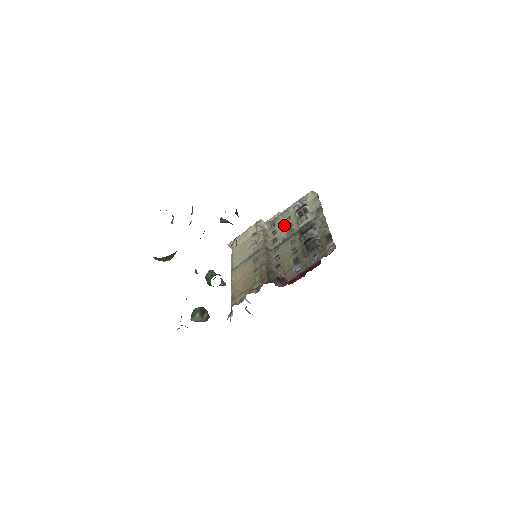
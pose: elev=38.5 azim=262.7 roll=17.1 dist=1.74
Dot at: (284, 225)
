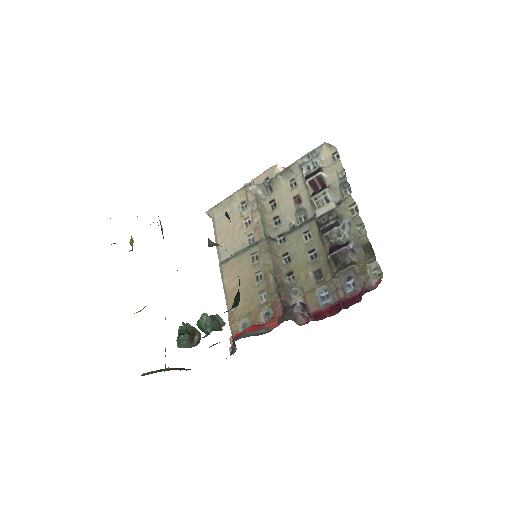
Dot at: (288, 195)
